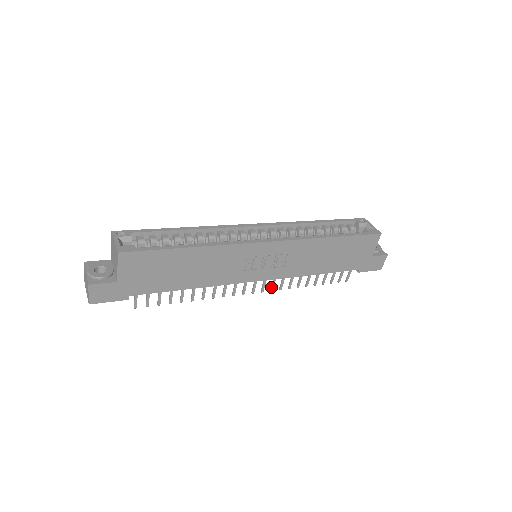
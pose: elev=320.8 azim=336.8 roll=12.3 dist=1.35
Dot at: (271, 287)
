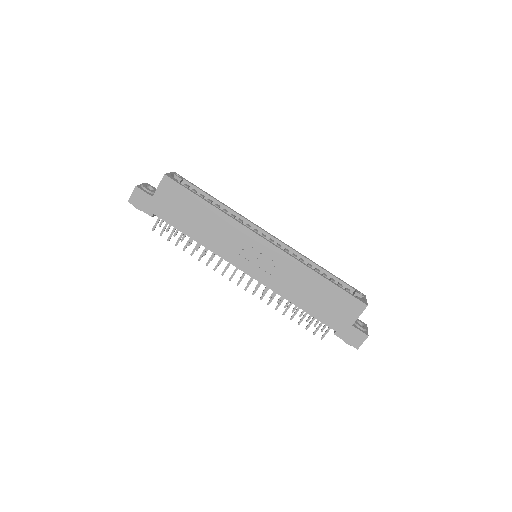
Dot at: (254, 290)
